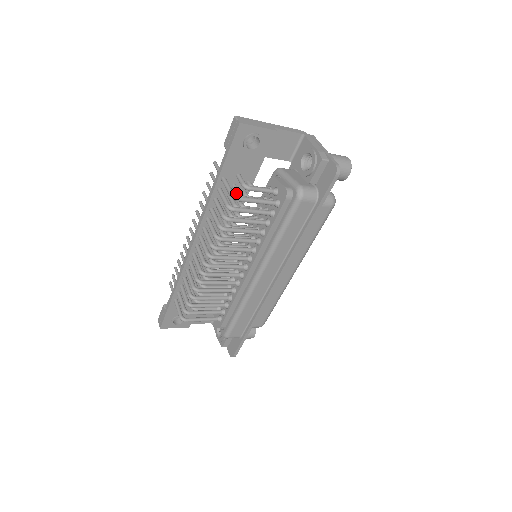
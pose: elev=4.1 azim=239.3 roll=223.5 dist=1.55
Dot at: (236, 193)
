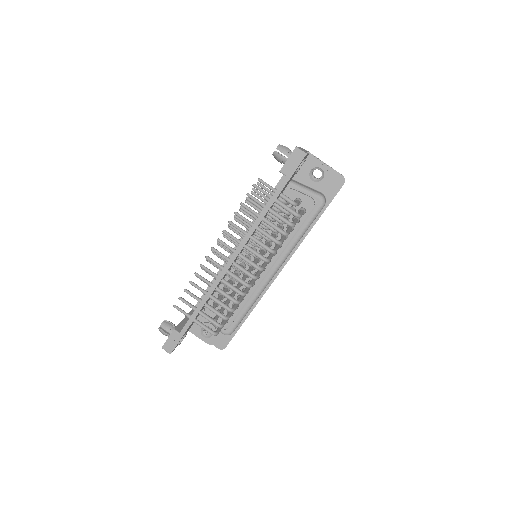
Dot at: (284, 210)
